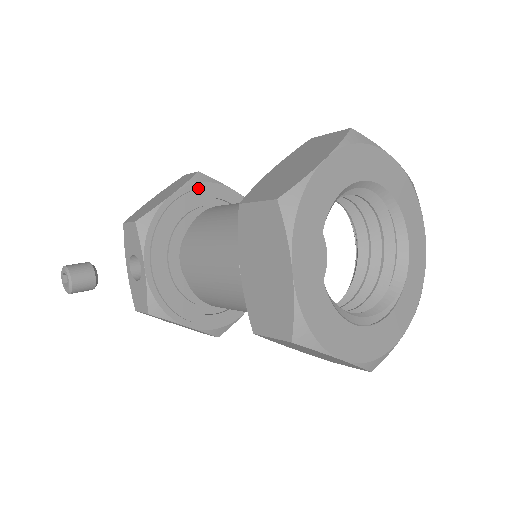
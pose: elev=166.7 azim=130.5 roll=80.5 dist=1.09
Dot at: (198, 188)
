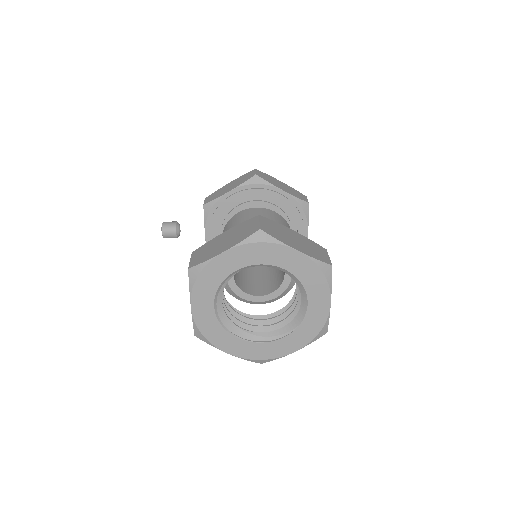
Dot at: (251, 188)
